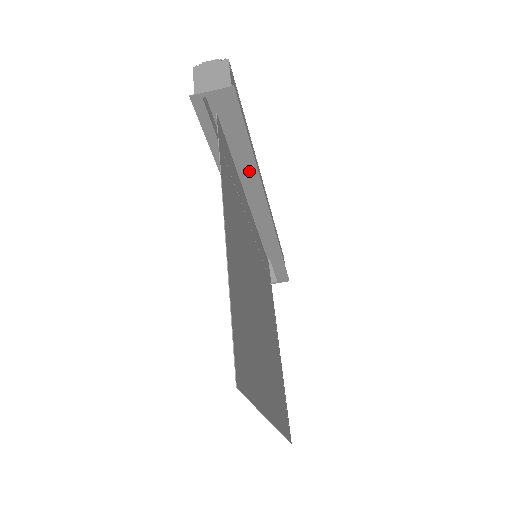
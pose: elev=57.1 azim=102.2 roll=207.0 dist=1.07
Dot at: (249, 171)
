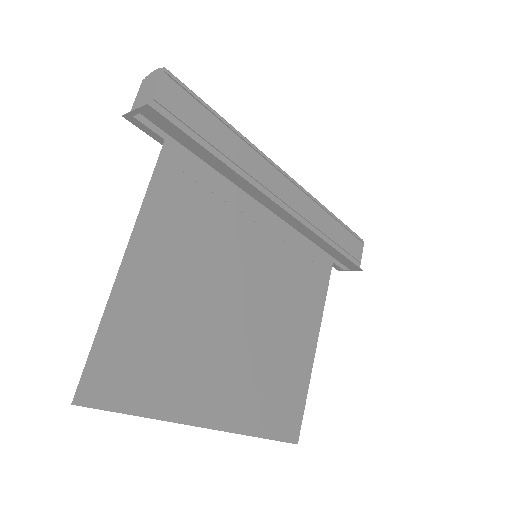
Dot at: (228, 173)
